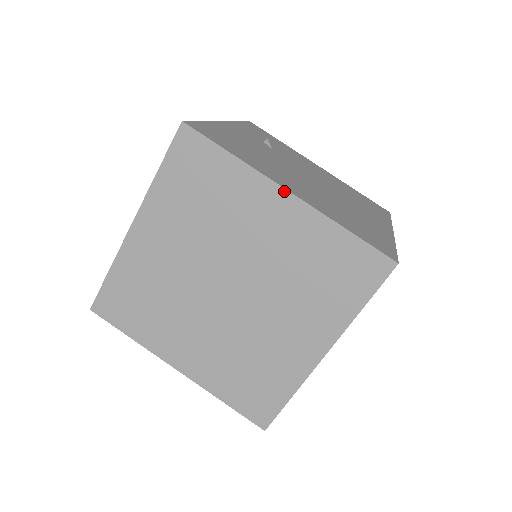
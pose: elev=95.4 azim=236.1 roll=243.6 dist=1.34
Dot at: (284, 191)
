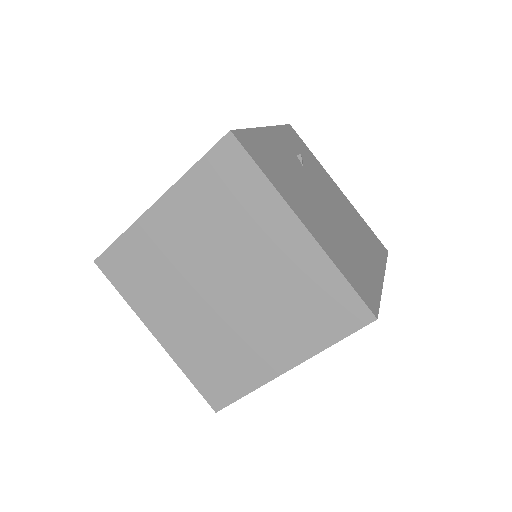
Dot at: (301, 224)
